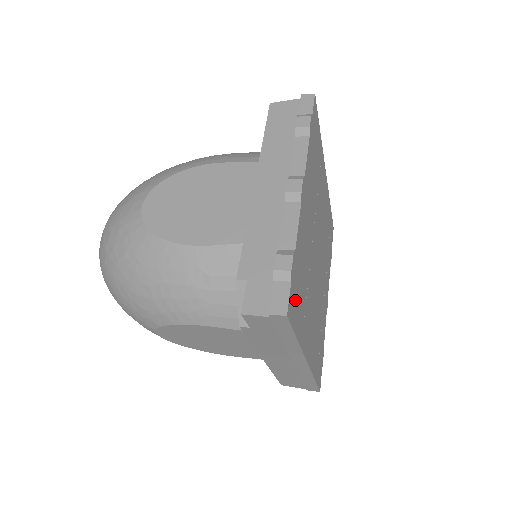
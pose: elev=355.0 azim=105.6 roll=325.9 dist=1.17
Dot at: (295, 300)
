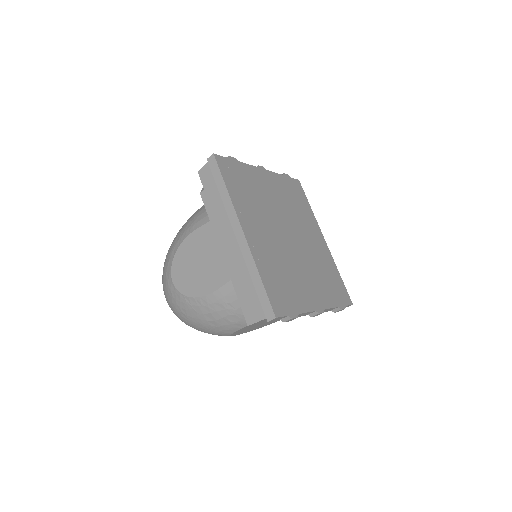
Dot at: (230, 172)
